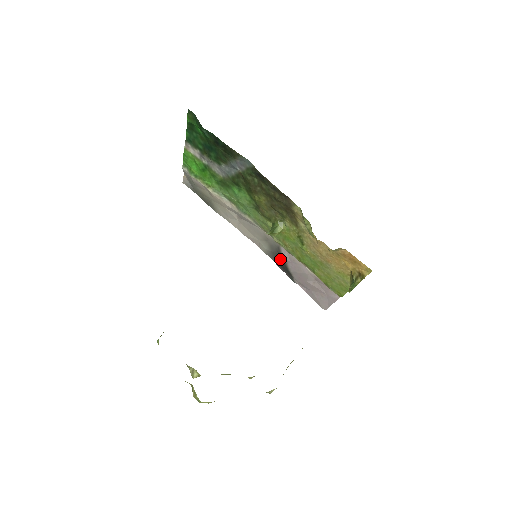
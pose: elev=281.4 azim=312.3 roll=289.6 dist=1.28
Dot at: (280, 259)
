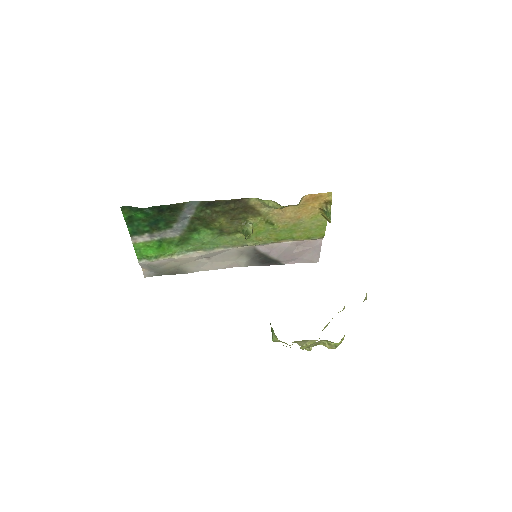
Dot at: (261, 258)
